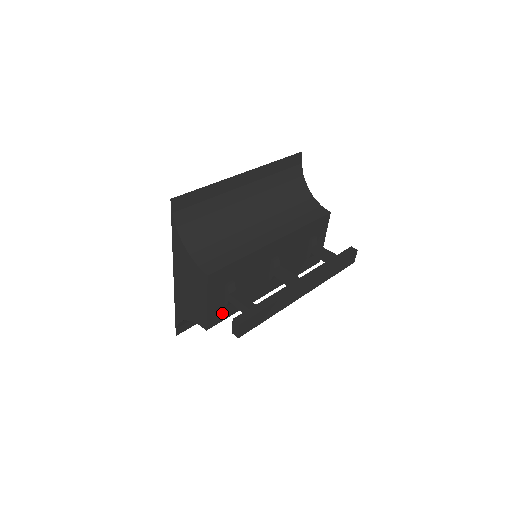
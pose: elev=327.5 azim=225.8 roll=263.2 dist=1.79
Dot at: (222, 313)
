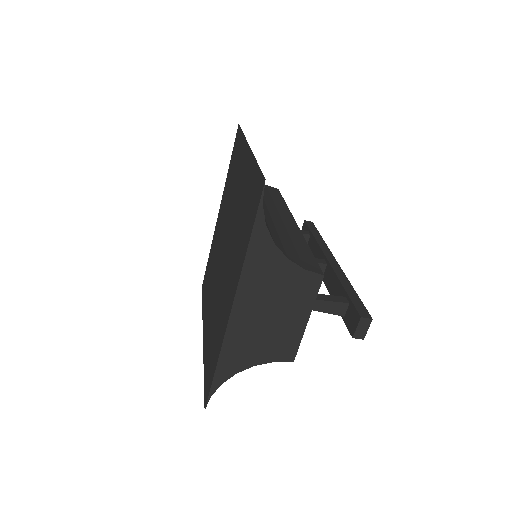
Dot at: occluded
